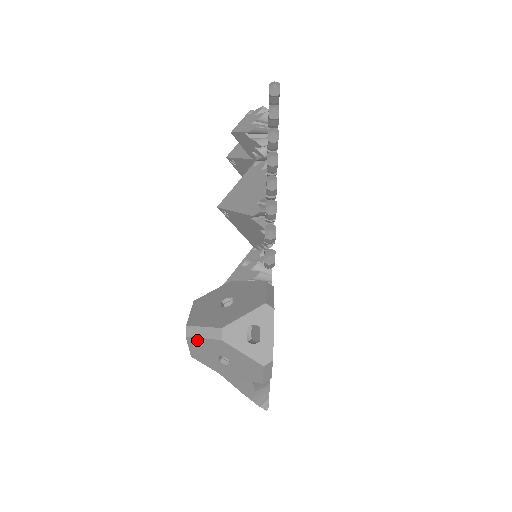
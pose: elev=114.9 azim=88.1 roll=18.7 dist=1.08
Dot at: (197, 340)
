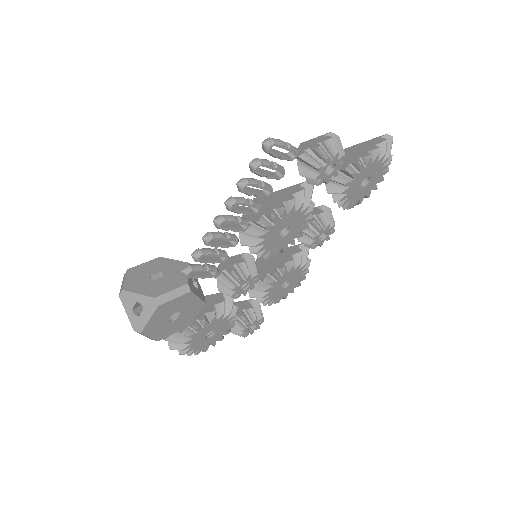
Dot at: occluded
